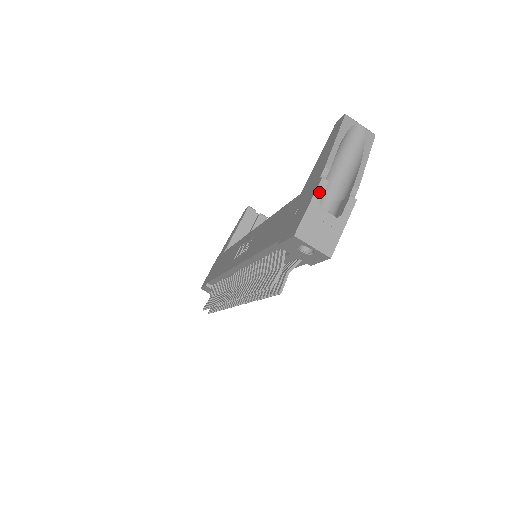
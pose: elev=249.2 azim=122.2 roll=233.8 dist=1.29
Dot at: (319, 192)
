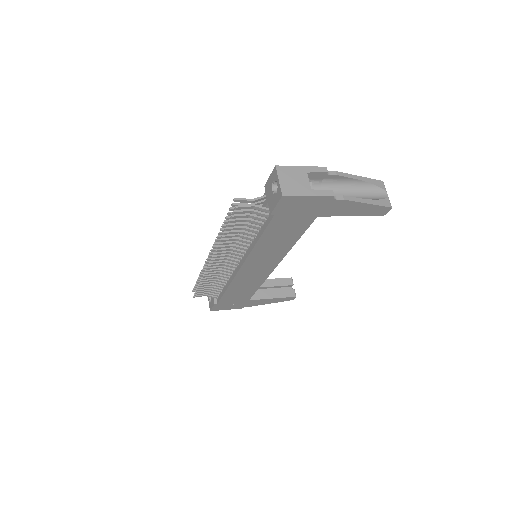
Dot at: (316, 169)
